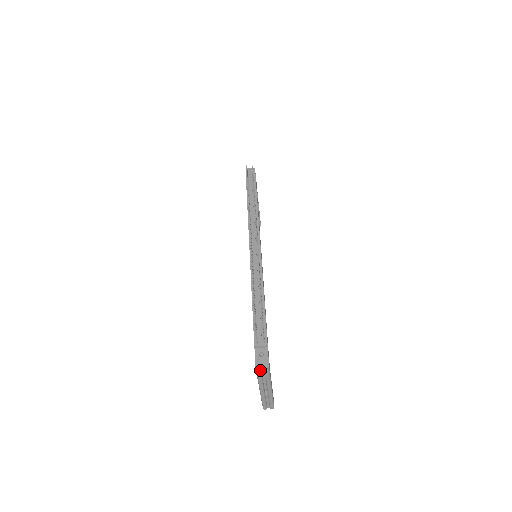
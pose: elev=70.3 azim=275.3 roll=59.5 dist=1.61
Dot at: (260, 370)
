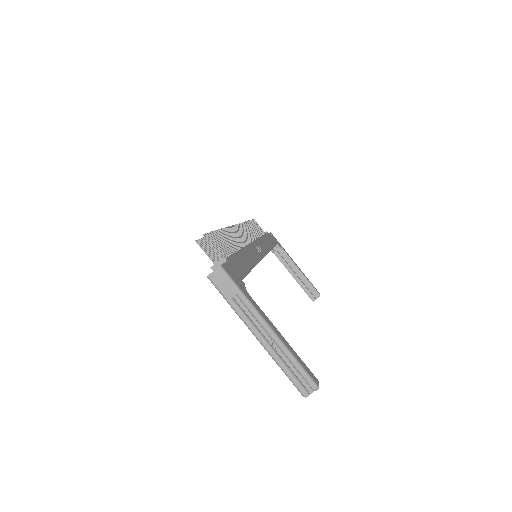
Dot at: (214, 278)
